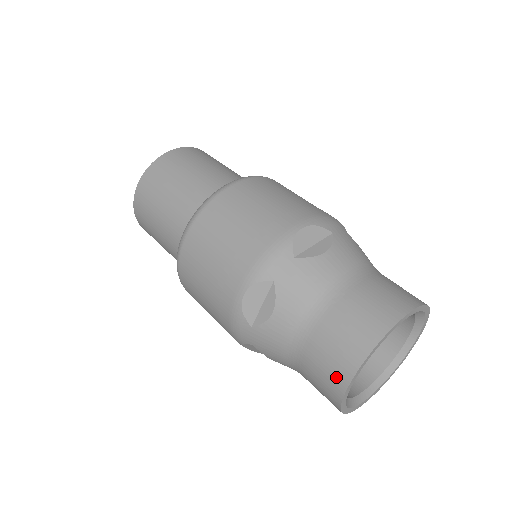
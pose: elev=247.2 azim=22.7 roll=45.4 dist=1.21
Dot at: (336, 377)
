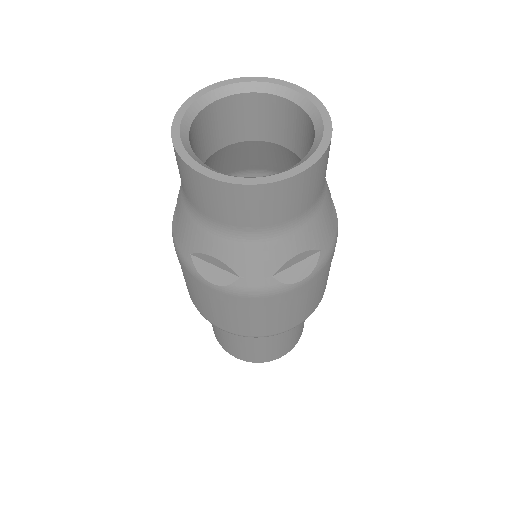
Dot at: occluded
